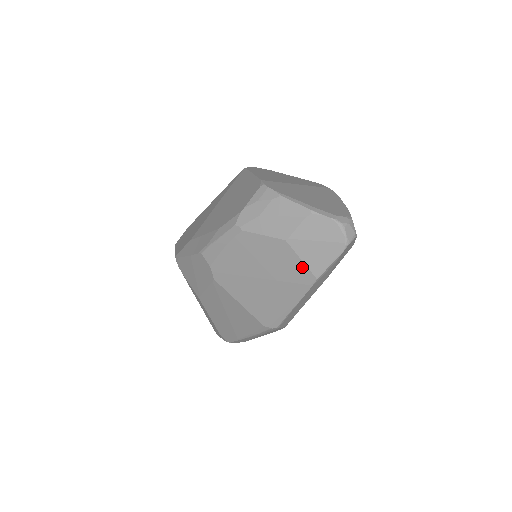
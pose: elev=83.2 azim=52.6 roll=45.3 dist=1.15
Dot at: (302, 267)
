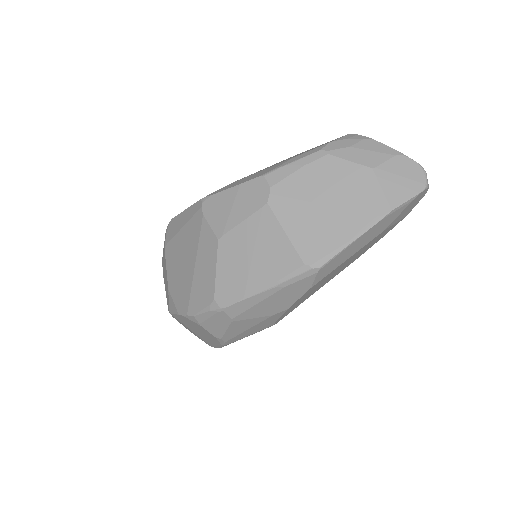
Dot at: (380, 197)
